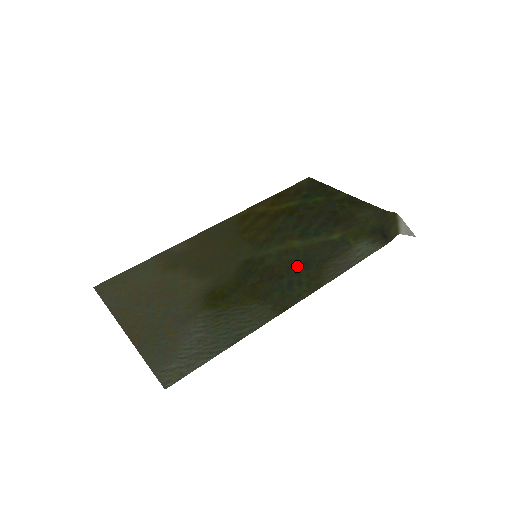
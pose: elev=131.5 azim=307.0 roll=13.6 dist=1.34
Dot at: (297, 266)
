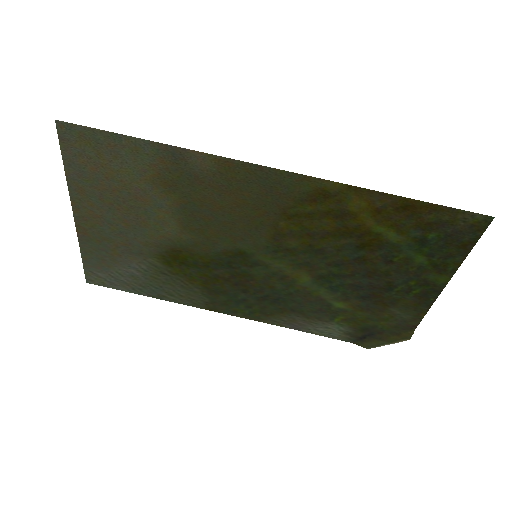
Dot at: (269, 296)
